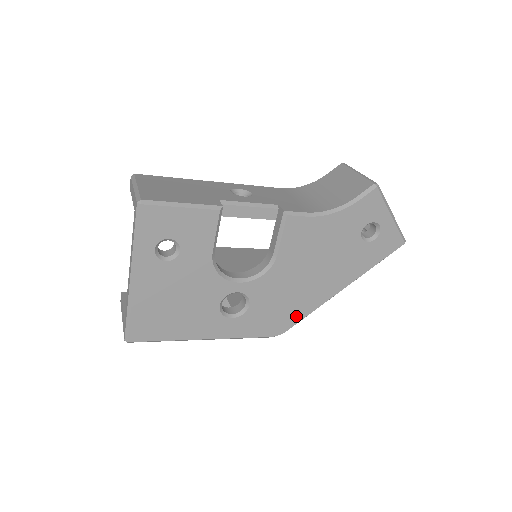
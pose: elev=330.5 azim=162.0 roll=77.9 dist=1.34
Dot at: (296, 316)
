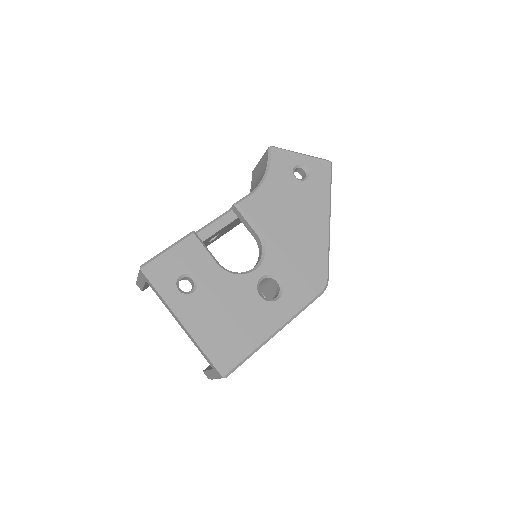
Dot at: (321, 263)
